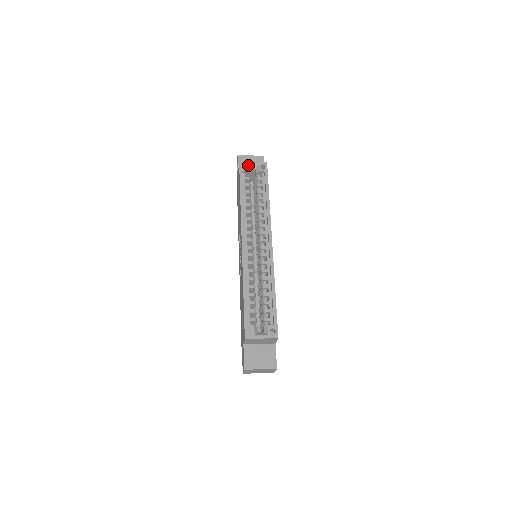
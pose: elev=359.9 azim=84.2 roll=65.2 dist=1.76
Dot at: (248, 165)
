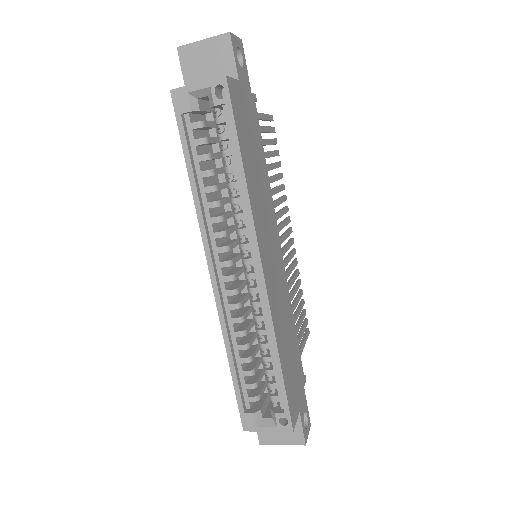
Dot at: (189, 94)
